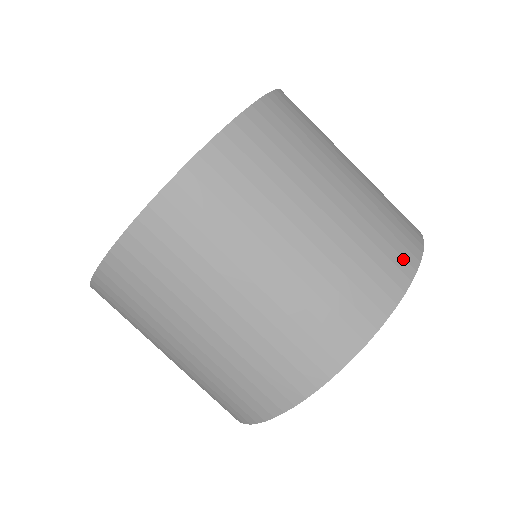
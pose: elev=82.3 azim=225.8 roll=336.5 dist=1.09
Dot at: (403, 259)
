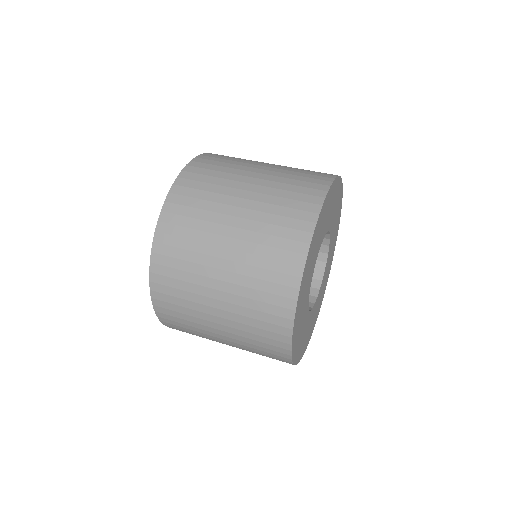
Dot at: (309, 204)
